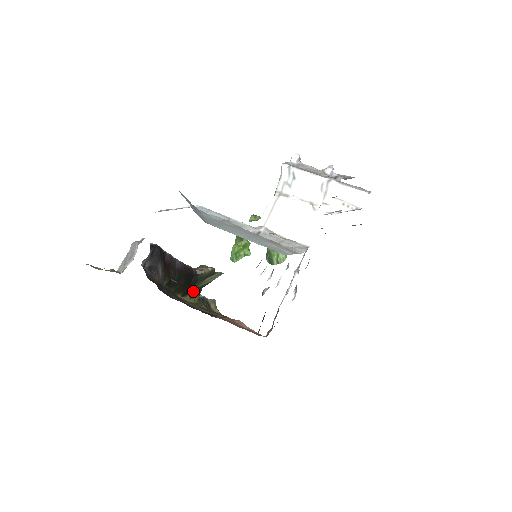
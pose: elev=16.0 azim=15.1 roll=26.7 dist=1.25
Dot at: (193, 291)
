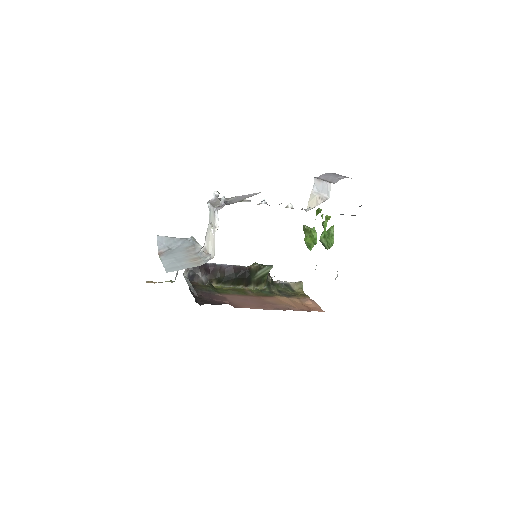
Dot at: (254, 282)
